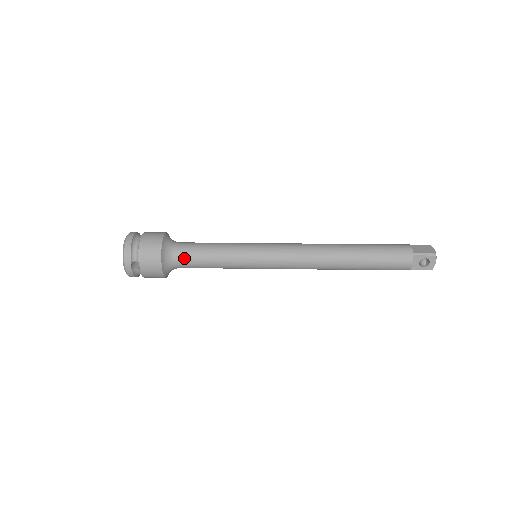
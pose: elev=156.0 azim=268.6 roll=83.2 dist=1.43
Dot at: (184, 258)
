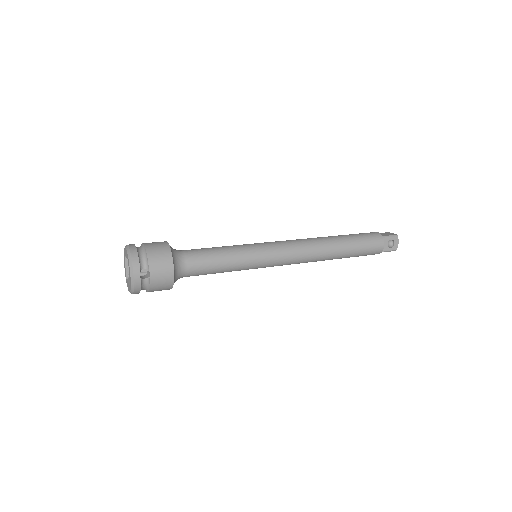
Dot at: (192, 262)
